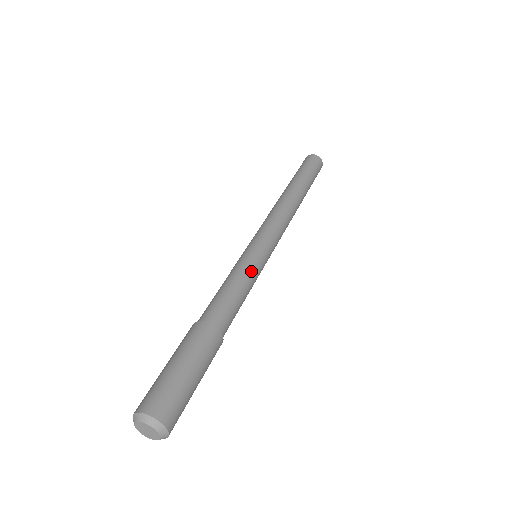
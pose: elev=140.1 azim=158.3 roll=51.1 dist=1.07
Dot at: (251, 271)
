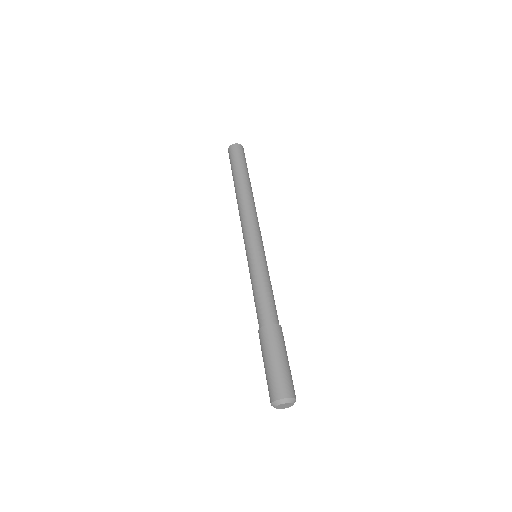
Dot at: (268, 273)
